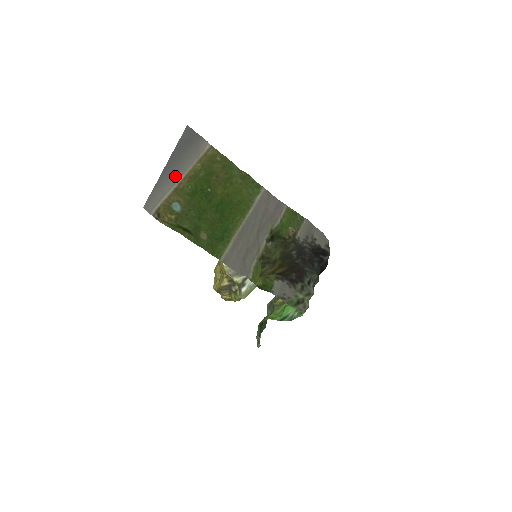
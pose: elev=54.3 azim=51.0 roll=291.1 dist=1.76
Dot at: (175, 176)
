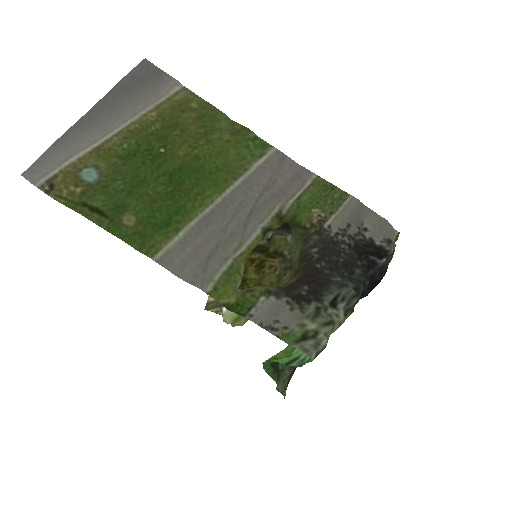
Dot at: (100, 130)
